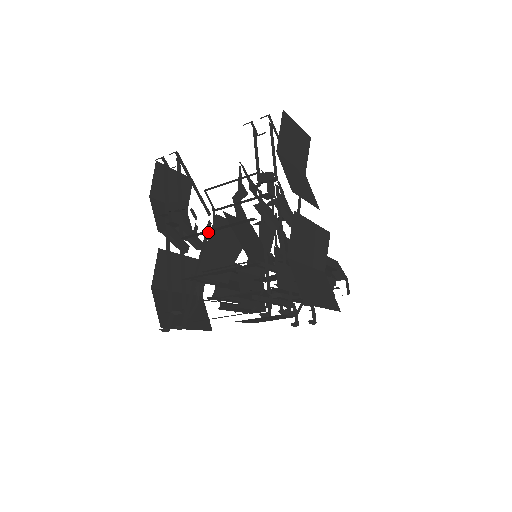
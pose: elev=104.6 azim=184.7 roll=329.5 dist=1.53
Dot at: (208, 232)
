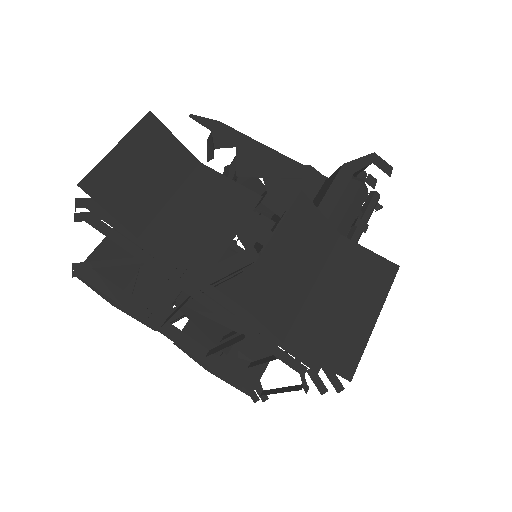
Dot at: occluded
